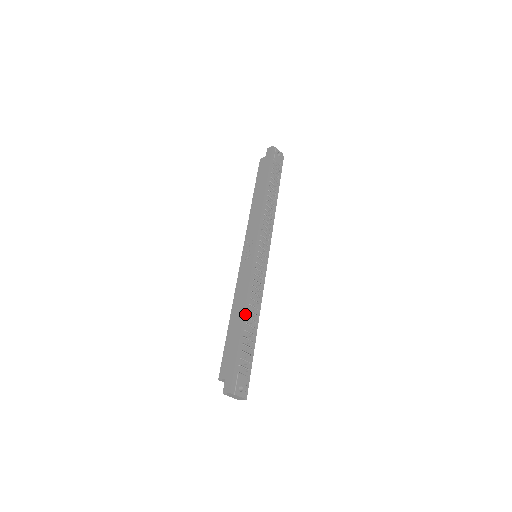
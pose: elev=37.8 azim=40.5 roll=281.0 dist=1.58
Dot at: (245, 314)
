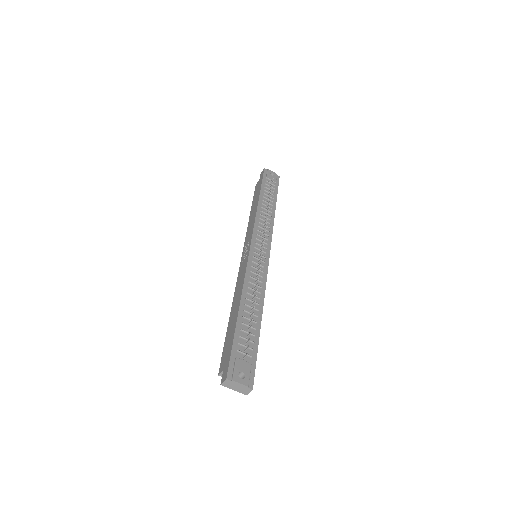
Dot at: (242, 302)
